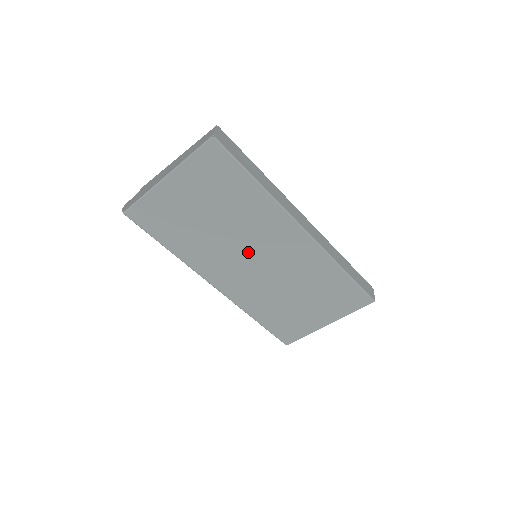
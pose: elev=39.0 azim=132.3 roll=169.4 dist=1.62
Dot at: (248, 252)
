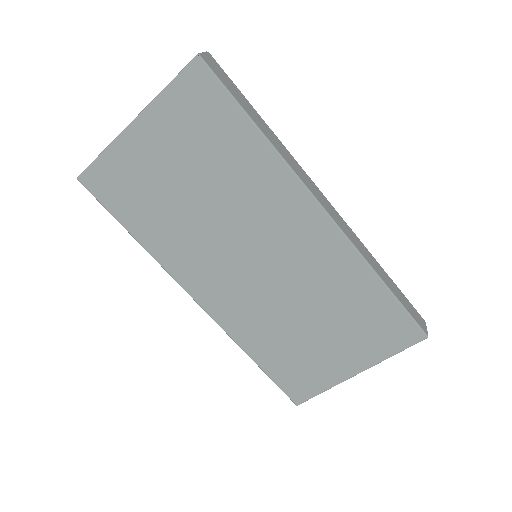
Dot at: (244, 245)
